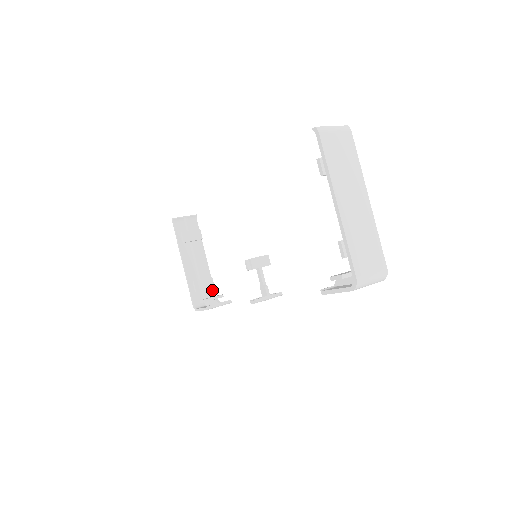
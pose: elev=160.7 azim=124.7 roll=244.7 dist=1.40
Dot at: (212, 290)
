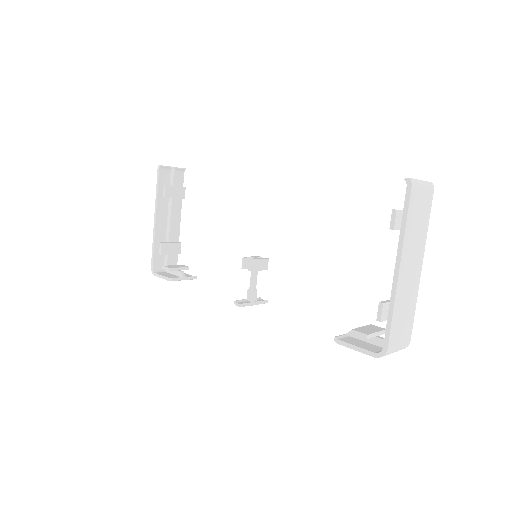
Dot at: (176, 256)
